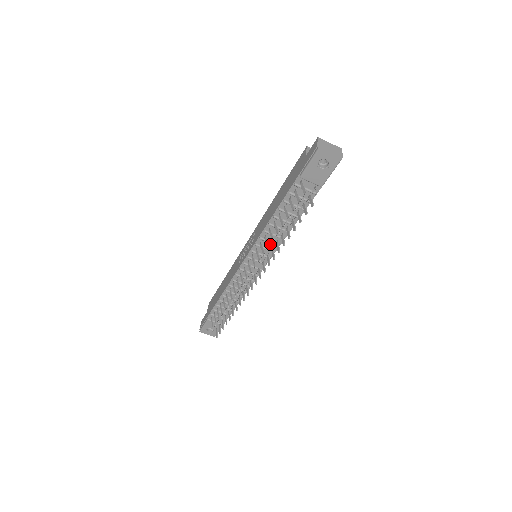
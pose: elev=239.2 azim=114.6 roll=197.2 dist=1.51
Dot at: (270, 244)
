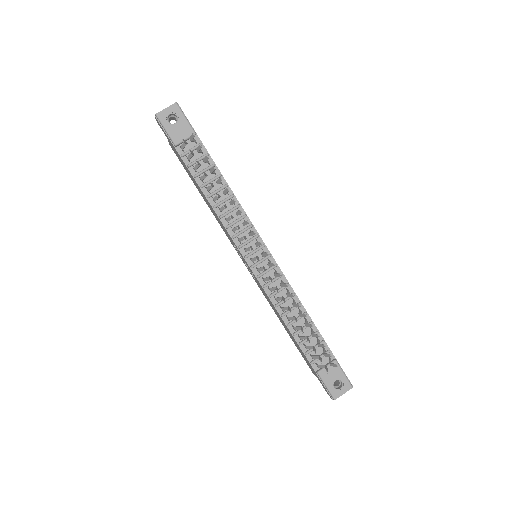
Dot at: (224, 207)
